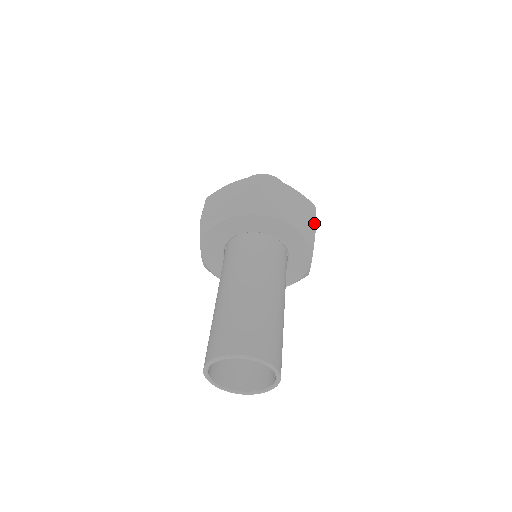
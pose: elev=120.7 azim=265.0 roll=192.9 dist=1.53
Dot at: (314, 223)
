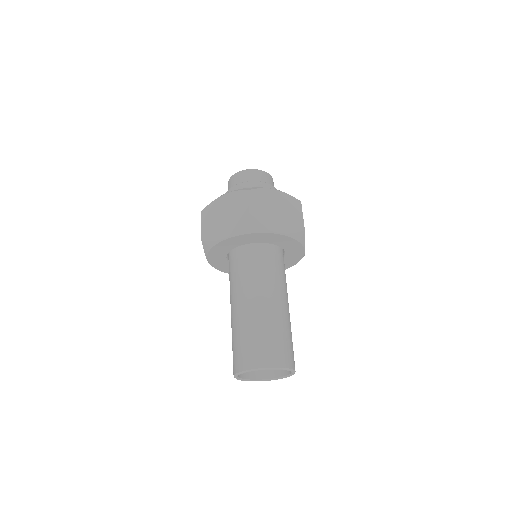
Dot at: (302, 223)
